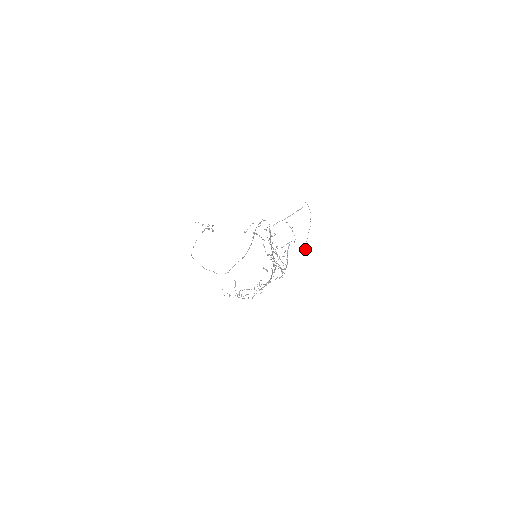
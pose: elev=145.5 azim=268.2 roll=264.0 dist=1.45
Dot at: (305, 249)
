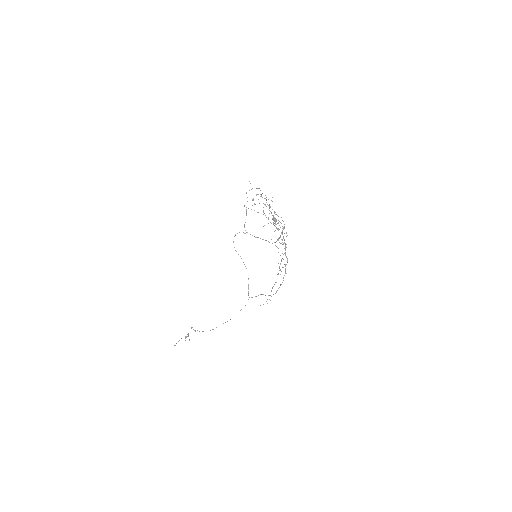
Dot at: occluded
